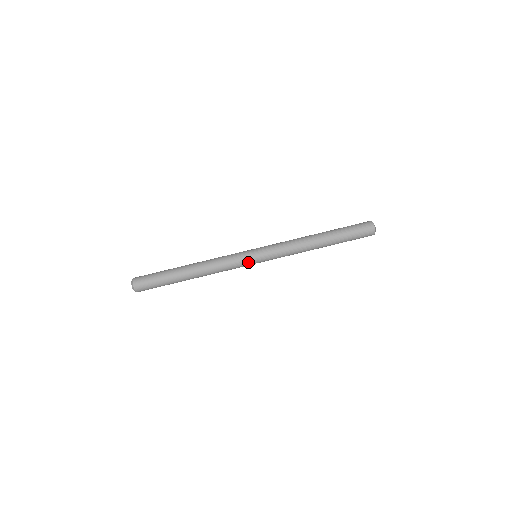
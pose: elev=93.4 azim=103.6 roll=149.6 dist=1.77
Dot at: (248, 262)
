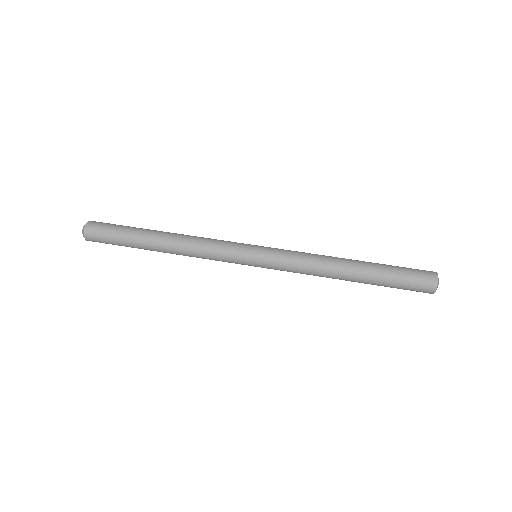
Dot at: (241, 262)
